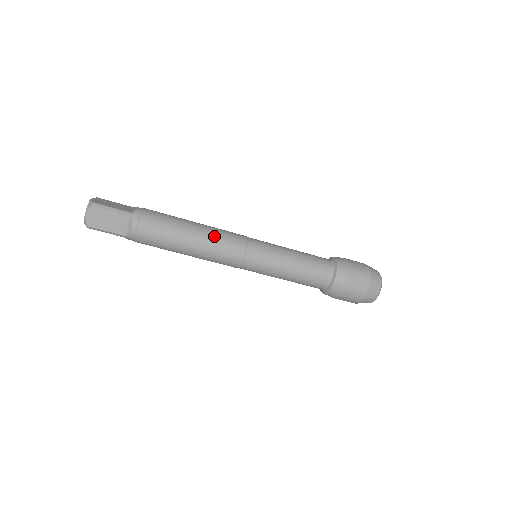
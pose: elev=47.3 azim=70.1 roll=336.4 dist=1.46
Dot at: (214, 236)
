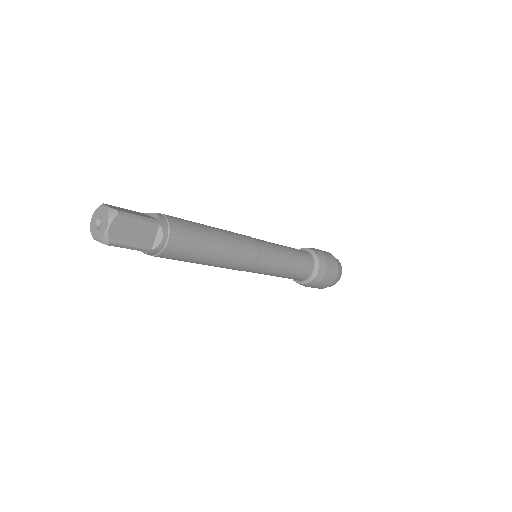
Dot at: (233, 239)
